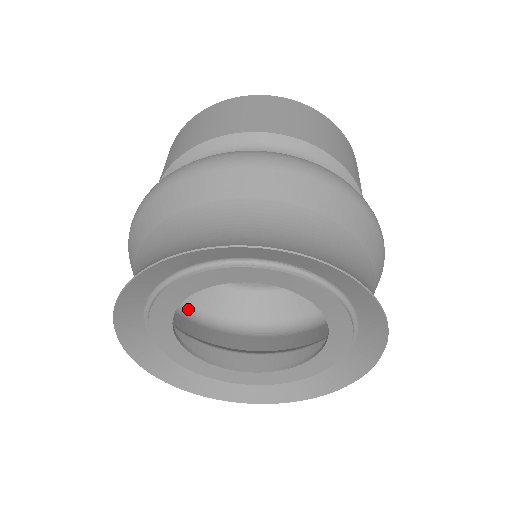
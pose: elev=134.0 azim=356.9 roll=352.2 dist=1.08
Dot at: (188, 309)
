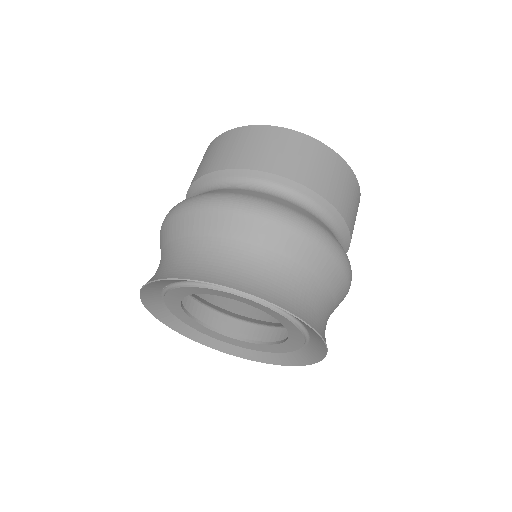
Dot at: occluded
